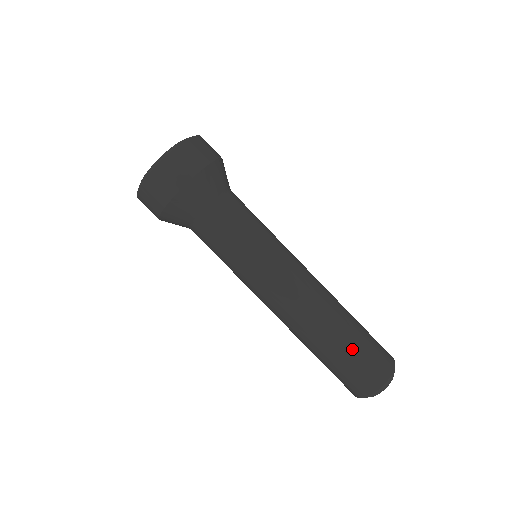
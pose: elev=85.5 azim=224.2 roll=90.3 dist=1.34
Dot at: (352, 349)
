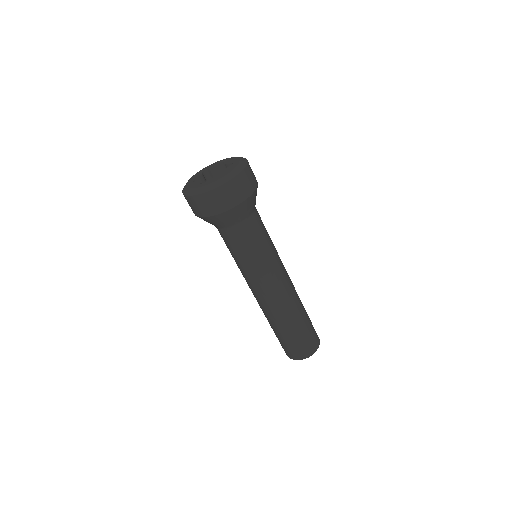
Dot at: (297, 335)
